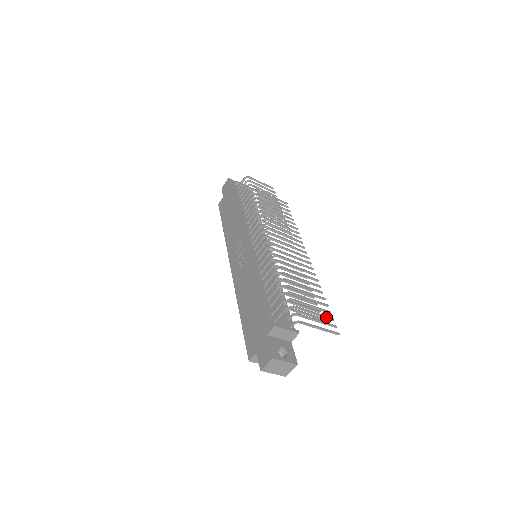
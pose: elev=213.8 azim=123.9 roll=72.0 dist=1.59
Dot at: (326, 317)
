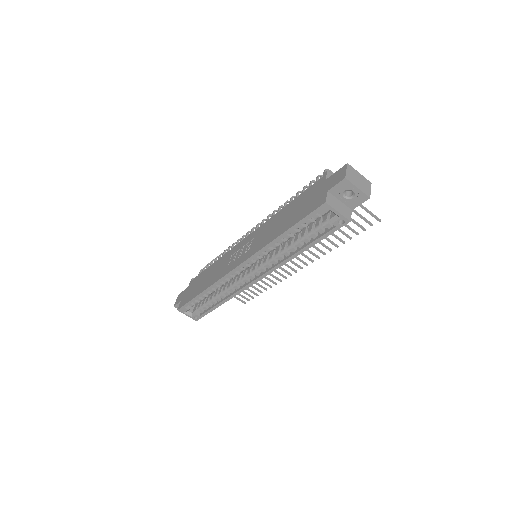
Dot at: (358, 223)
